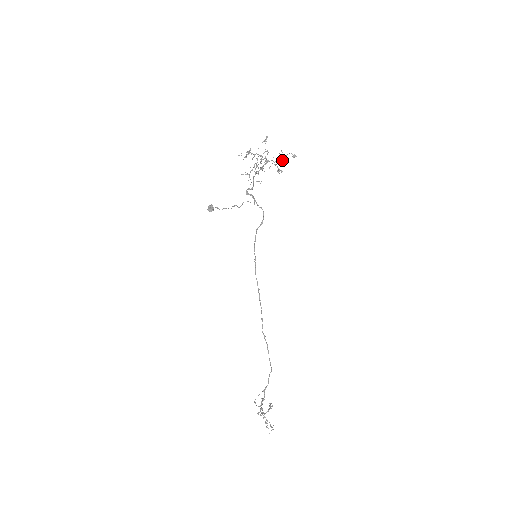
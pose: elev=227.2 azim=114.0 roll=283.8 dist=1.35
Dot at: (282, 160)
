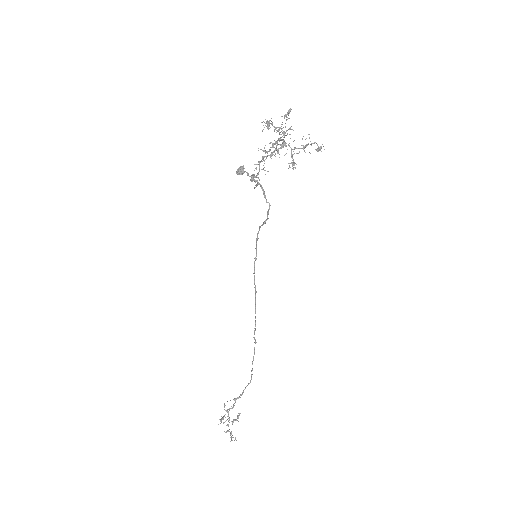
Dot at: (303, 149)
